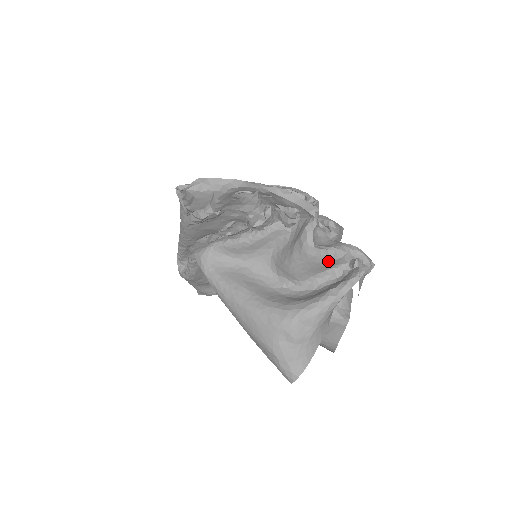
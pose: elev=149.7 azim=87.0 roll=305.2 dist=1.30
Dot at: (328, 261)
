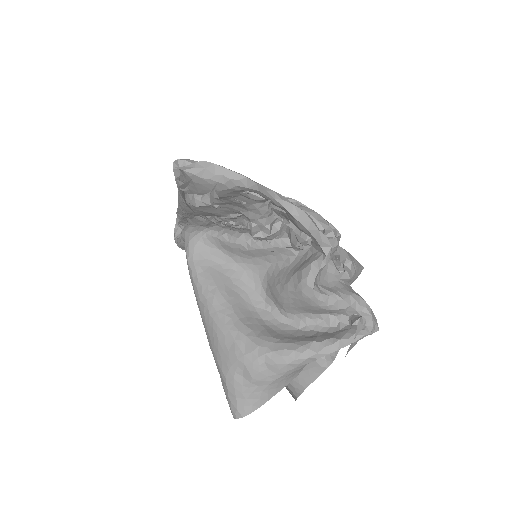
Dot at: (324, 308)
